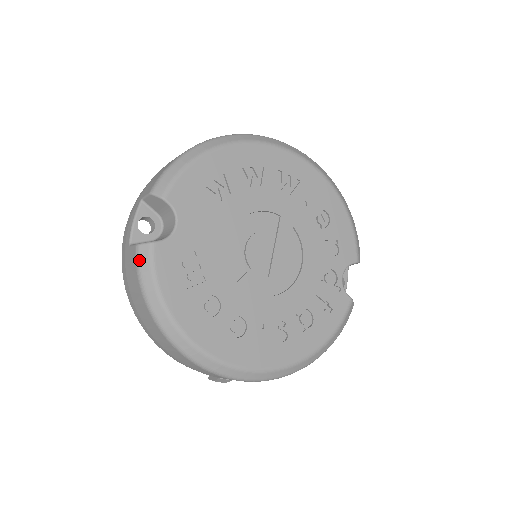
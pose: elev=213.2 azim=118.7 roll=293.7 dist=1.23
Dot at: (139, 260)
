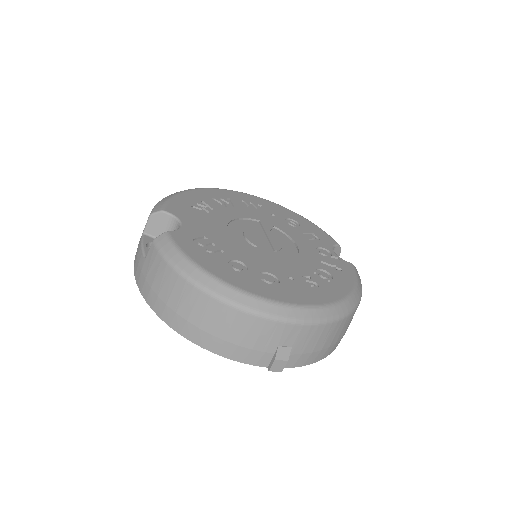
Dot at: (160, 246)
